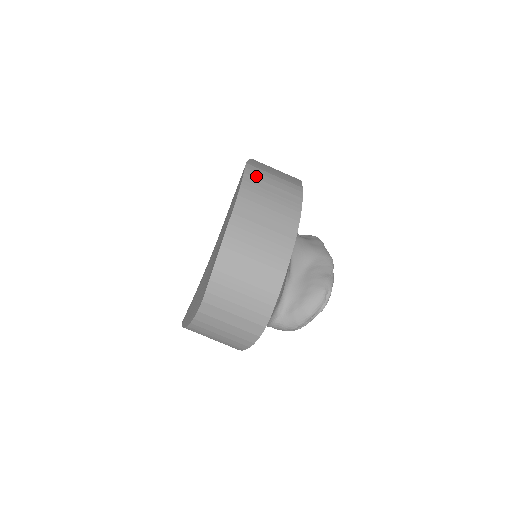
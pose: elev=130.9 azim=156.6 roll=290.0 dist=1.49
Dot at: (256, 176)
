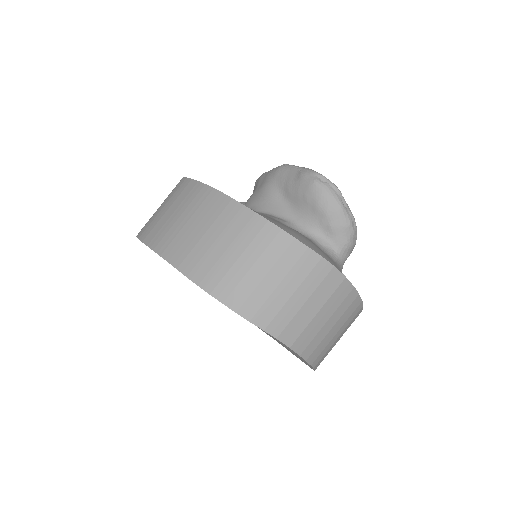
Dot at: (150, 228)
